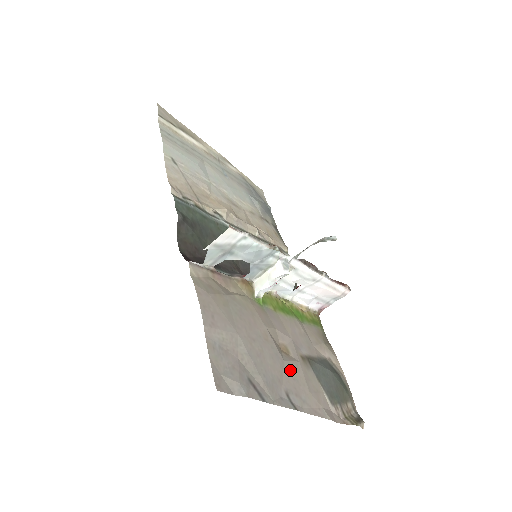
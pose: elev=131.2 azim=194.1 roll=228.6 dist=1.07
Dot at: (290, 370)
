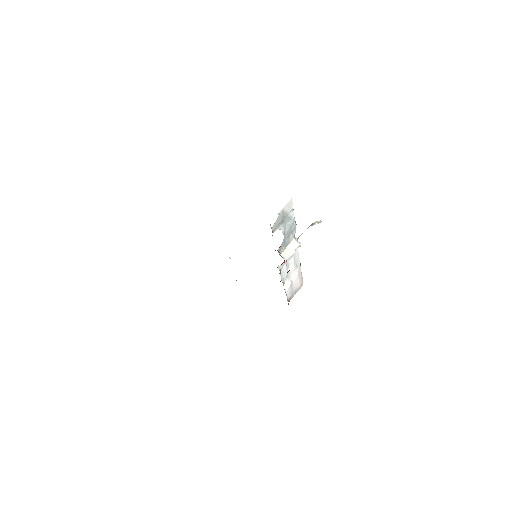
Dot at: occluded
